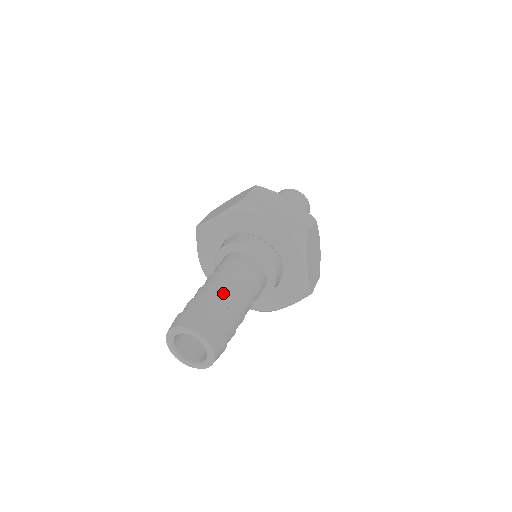
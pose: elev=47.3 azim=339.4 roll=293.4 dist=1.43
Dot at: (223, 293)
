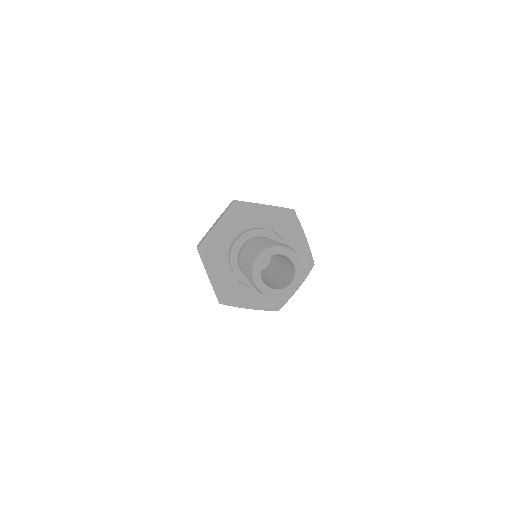
Dot at: occluded
